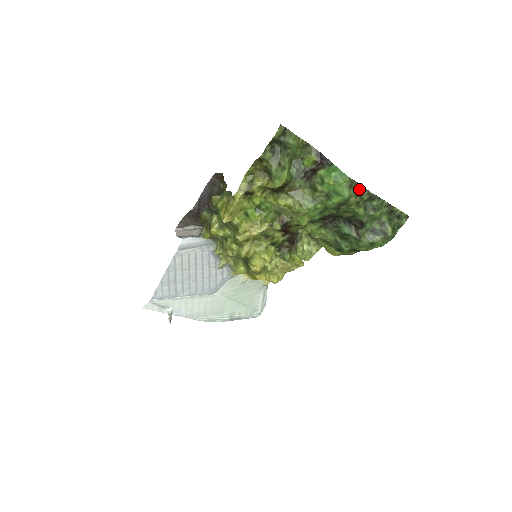
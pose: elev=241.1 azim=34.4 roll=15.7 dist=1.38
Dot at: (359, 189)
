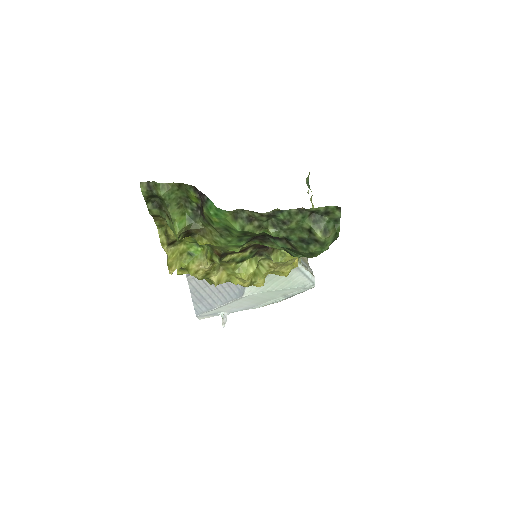
Dot at: (249, 214)
